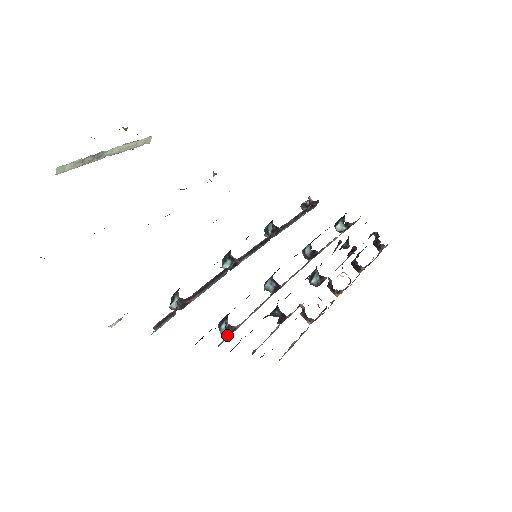
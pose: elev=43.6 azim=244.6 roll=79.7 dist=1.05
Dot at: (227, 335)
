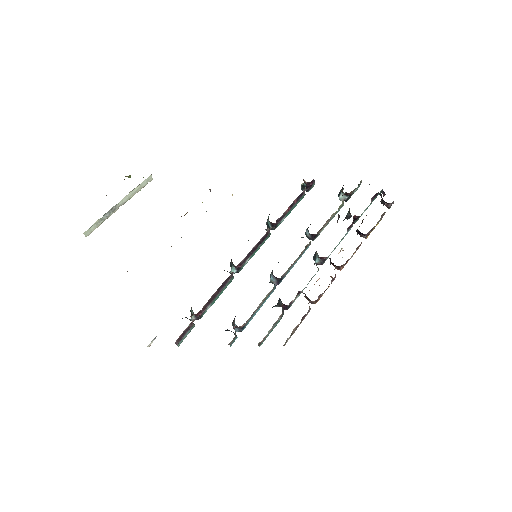
Dot at: (240, 331)
